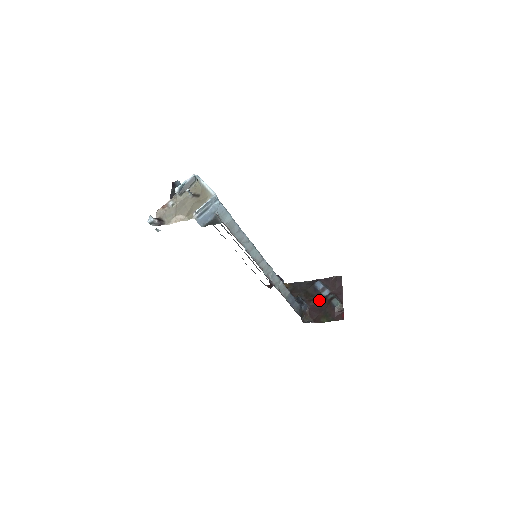
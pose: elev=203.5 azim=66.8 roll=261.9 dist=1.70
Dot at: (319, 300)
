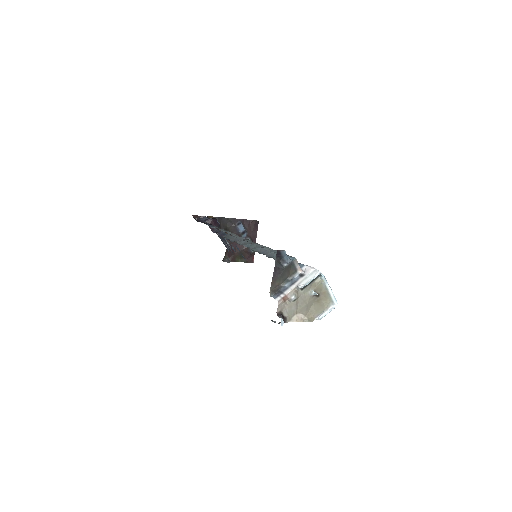
Dot at: occluded
